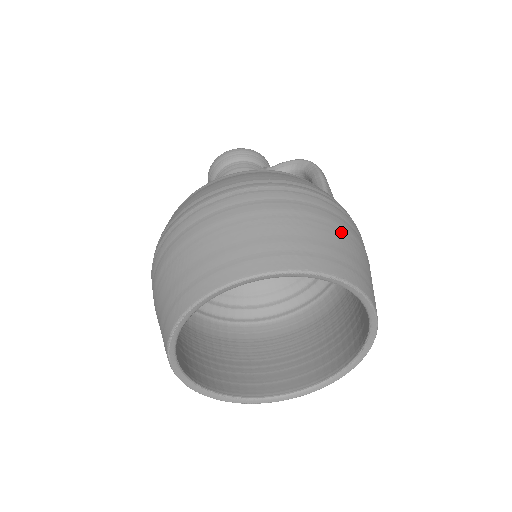
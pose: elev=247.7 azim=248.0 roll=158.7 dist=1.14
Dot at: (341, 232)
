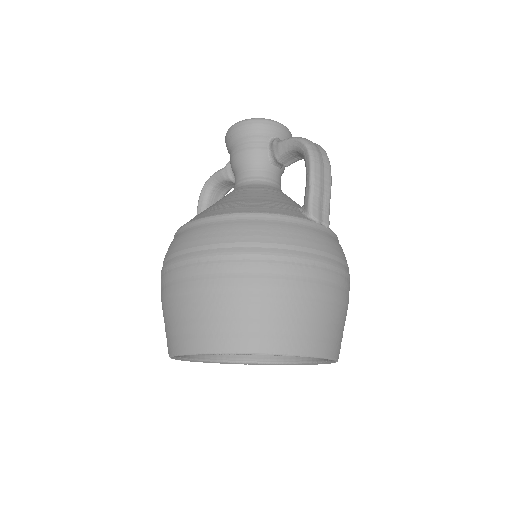
Dot at: (282, 297)
